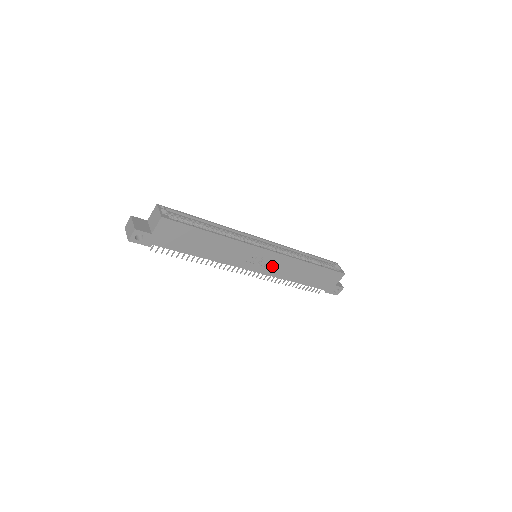
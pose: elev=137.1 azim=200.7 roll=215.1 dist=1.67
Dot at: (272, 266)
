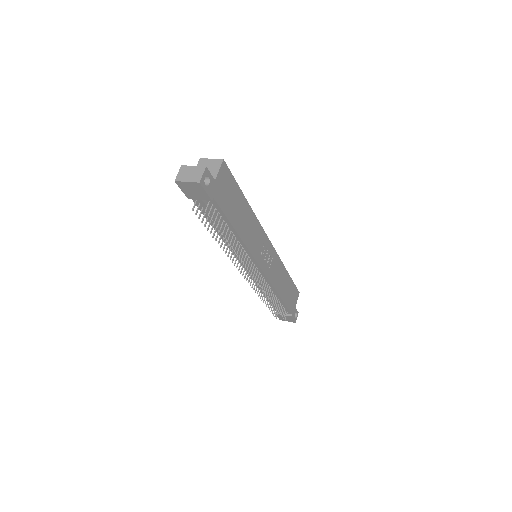
Dot at: (271, 266)
